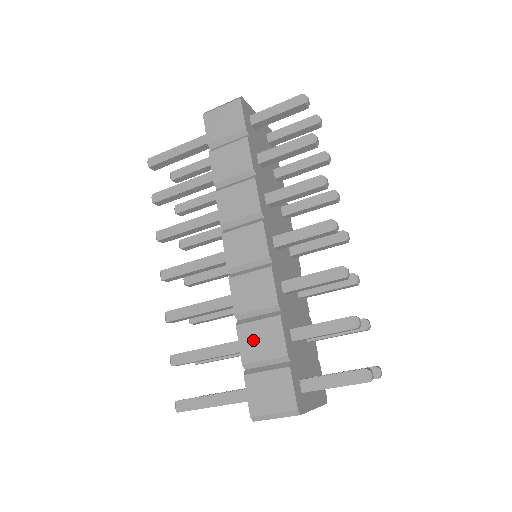
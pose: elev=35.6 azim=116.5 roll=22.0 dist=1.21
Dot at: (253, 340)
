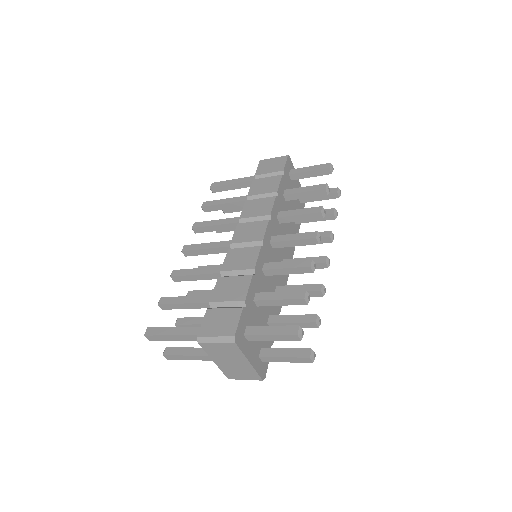
Dot at: (225, 288)
